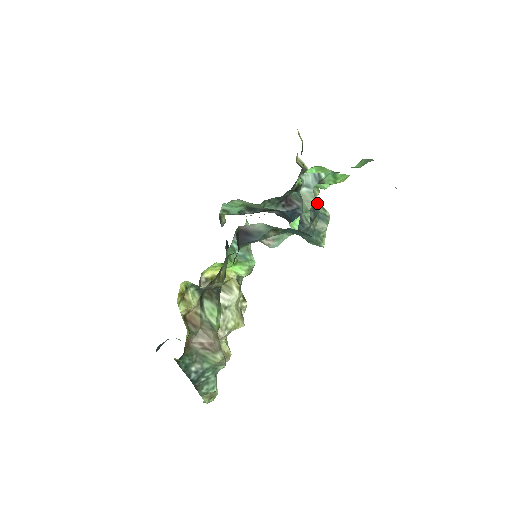
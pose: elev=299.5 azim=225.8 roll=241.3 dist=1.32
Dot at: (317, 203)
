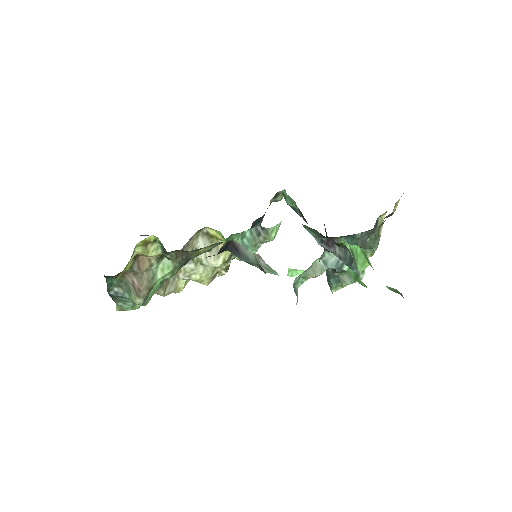
Dot at: occluded
